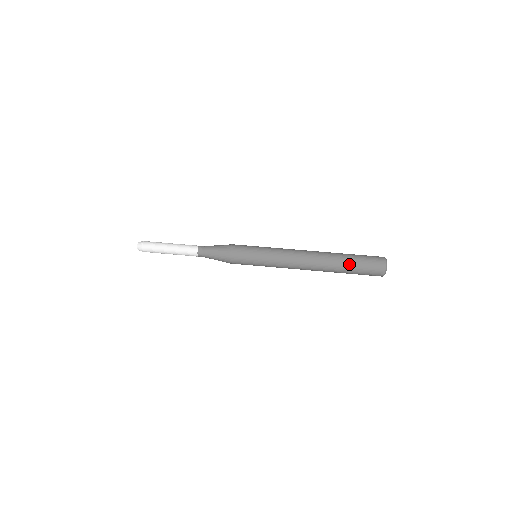
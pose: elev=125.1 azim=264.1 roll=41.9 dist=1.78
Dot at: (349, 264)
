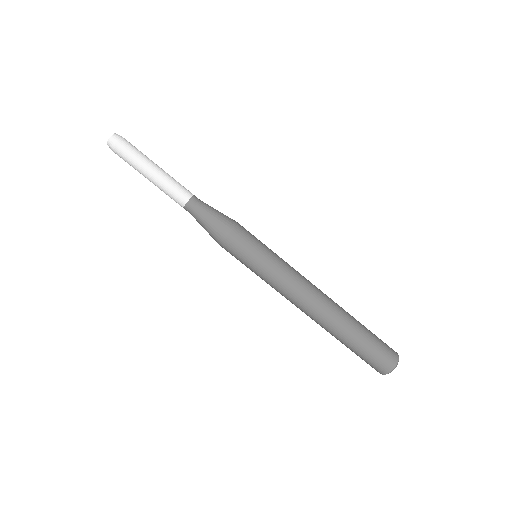
Dot at: (353, 344)
